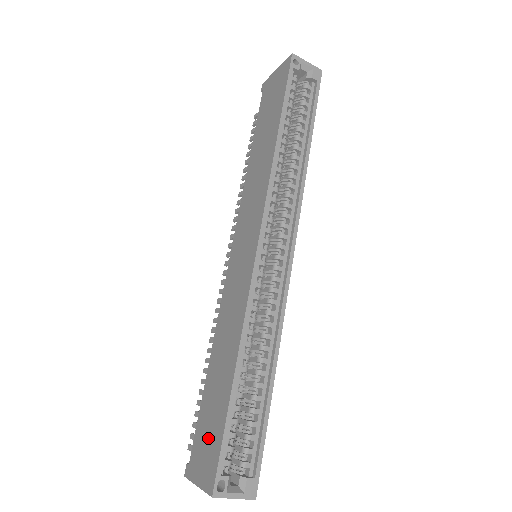
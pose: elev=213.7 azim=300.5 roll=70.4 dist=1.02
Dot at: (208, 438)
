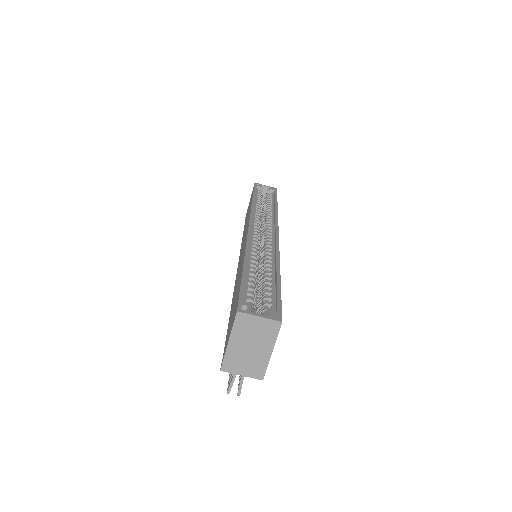
Dot at: occluded
